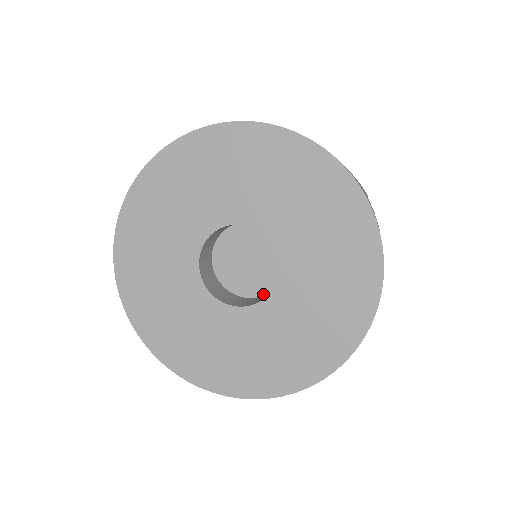
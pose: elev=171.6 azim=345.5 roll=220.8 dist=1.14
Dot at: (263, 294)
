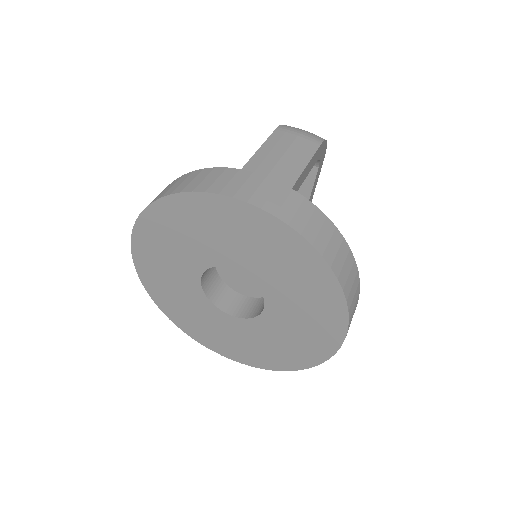
Dot at: occluded
